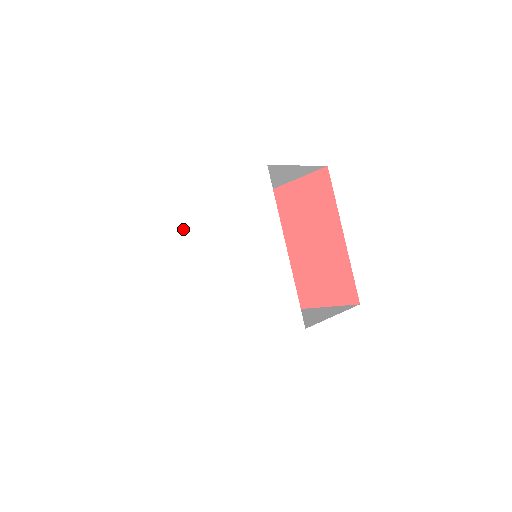
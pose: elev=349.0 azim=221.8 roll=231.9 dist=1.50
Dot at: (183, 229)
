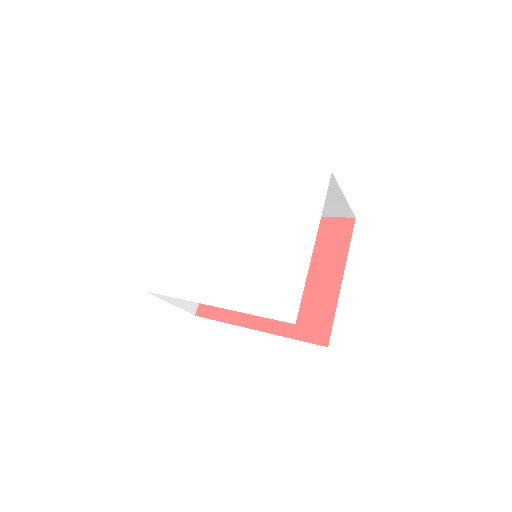
Dot at: (206, 194)
